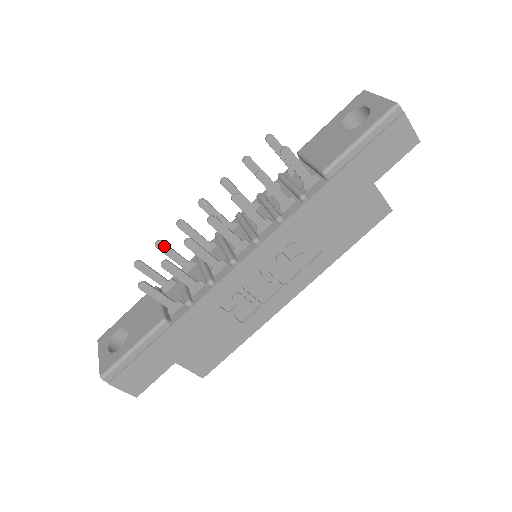
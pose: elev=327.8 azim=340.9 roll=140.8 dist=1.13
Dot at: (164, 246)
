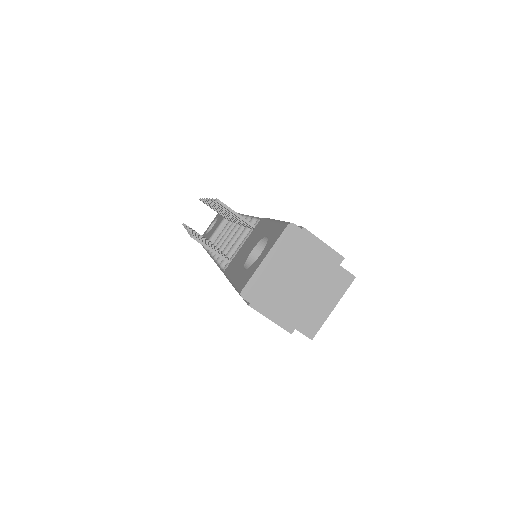
Dot at: (208, 204)
